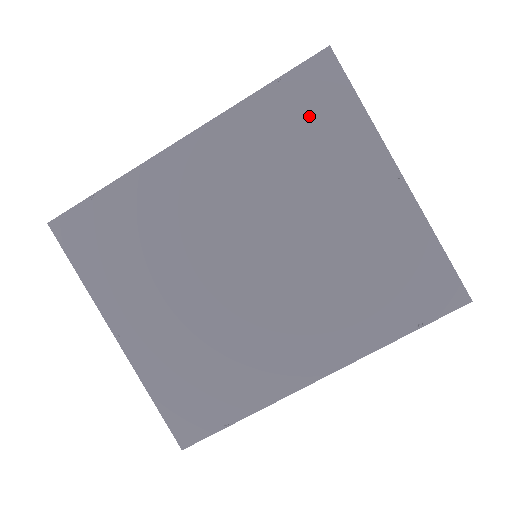
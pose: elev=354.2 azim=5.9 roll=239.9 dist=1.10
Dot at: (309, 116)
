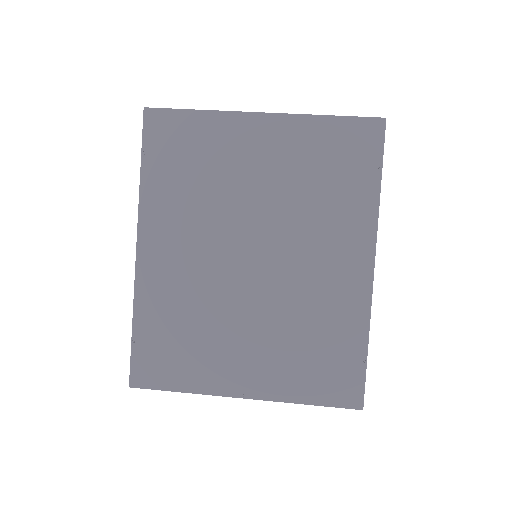
Dot at: (180, 151)
